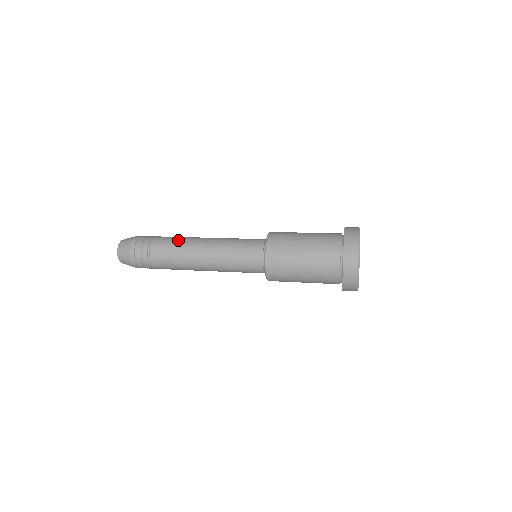
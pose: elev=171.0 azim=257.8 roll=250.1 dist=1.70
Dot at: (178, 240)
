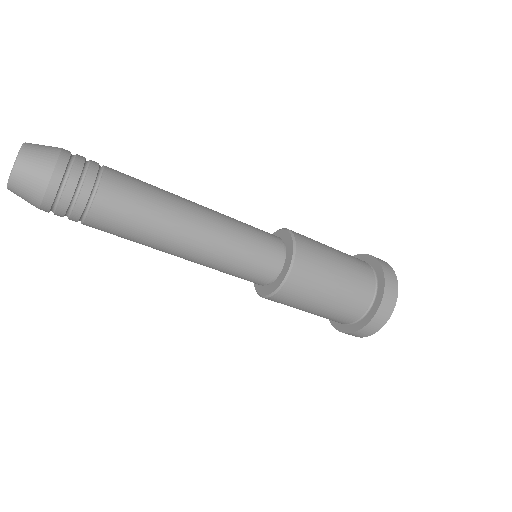
Dot at: (153, 192)
